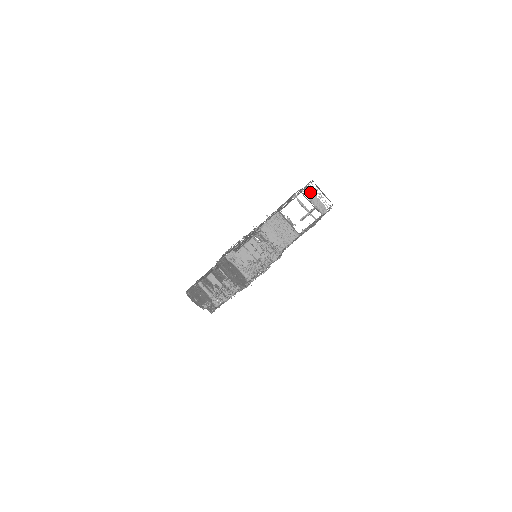
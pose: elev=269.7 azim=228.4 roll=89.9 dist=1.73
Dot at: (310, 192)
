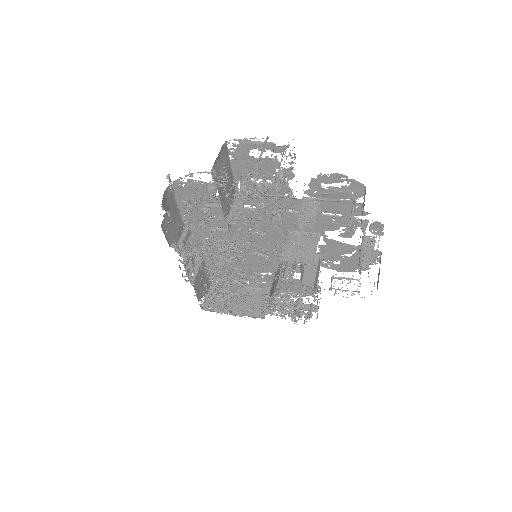
Dot at: (370, 240)
